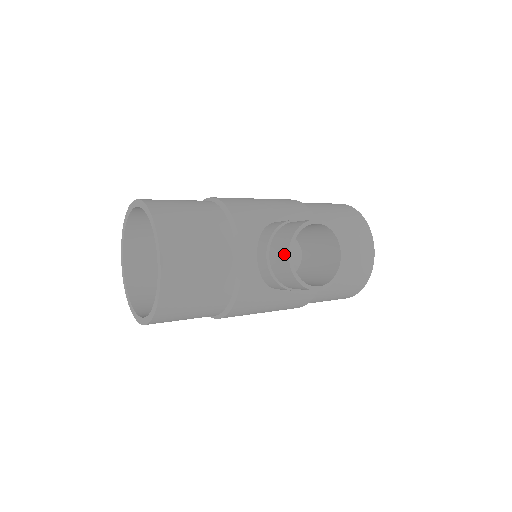
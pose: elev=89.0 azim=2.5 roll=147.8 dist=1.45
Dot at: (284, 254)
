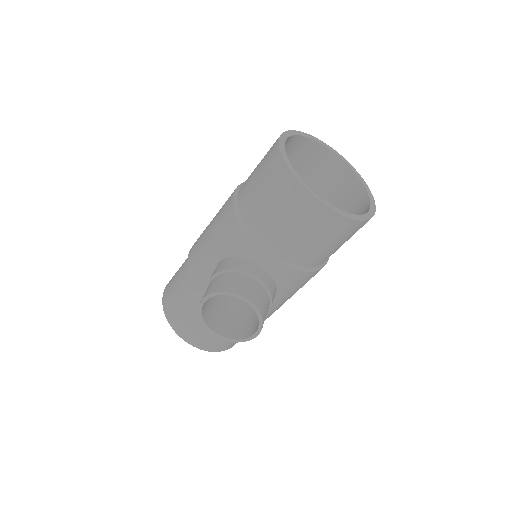
Dot at: (213, 329)
